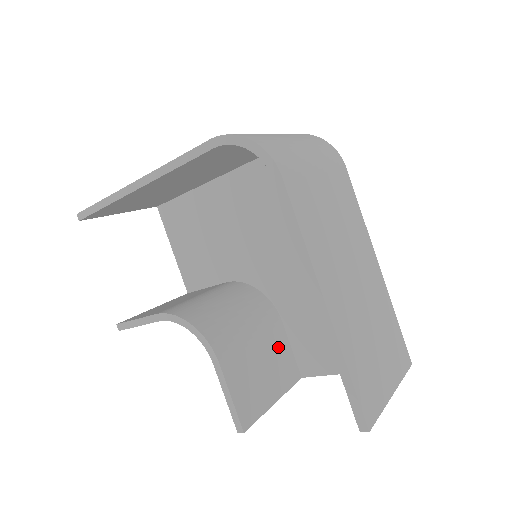
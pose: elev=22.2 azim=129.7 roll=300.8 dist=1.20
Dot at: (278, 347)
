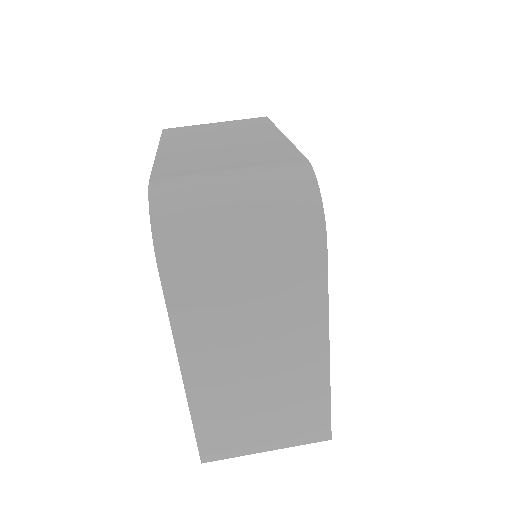
Dot at: occluded
